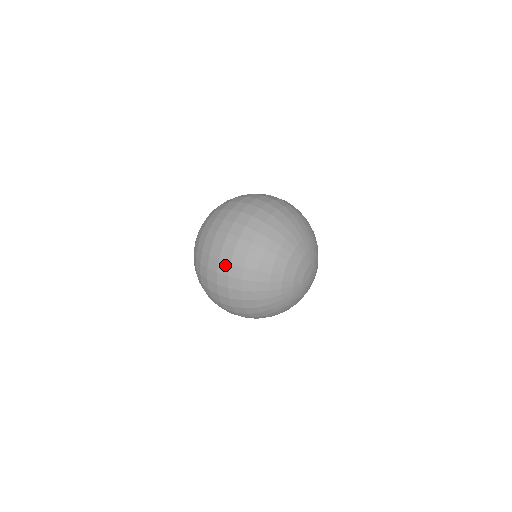
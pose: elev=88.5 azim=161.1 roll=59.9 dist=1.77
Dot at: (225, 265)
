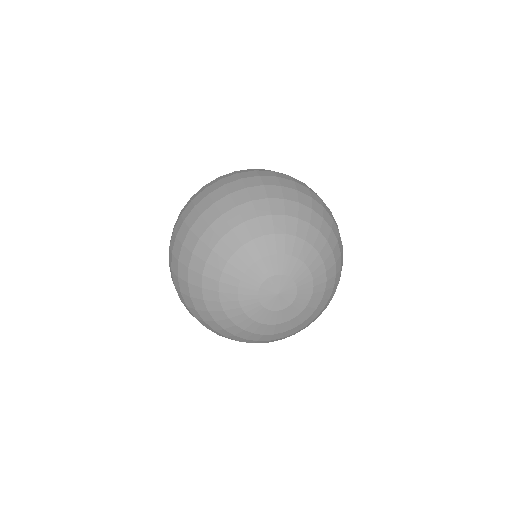
Dot at: (170, 255)
